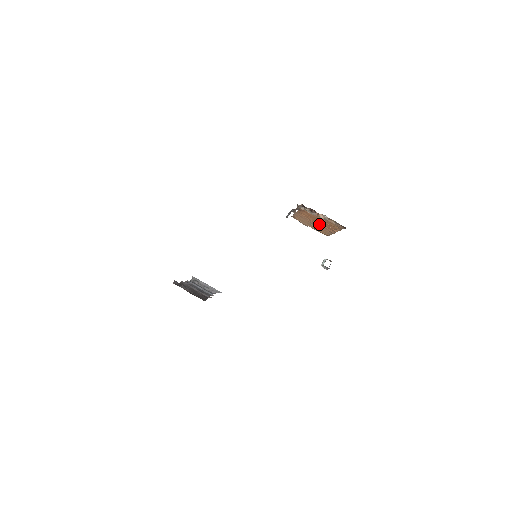
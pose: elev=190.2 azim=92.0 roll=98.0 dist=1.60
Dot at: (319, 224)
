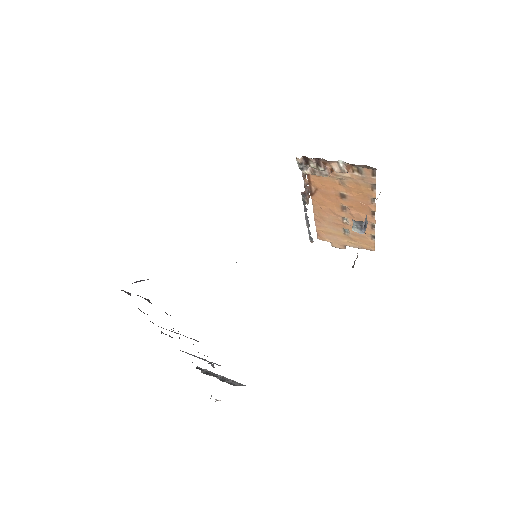
Dot at: (349, 214)
